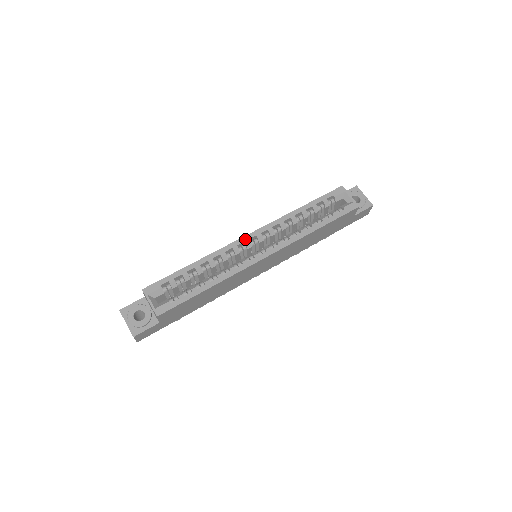
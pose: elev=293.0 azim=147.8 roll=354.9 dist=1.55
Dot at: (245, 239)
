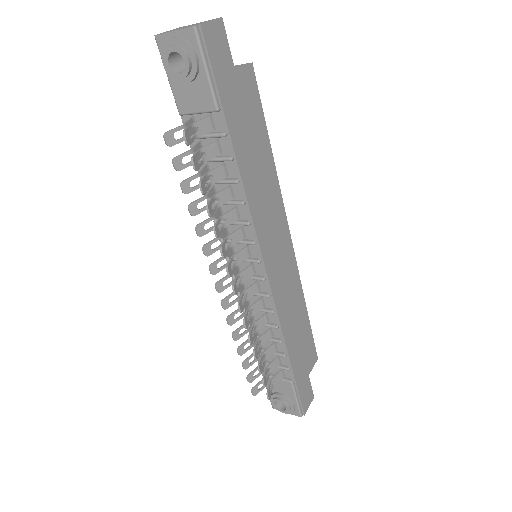
Dot at: occluded
